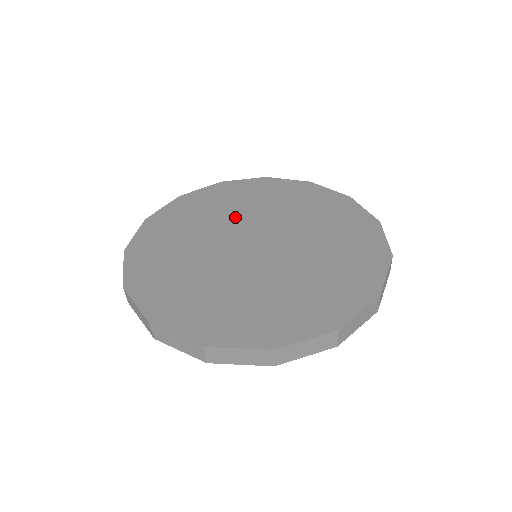
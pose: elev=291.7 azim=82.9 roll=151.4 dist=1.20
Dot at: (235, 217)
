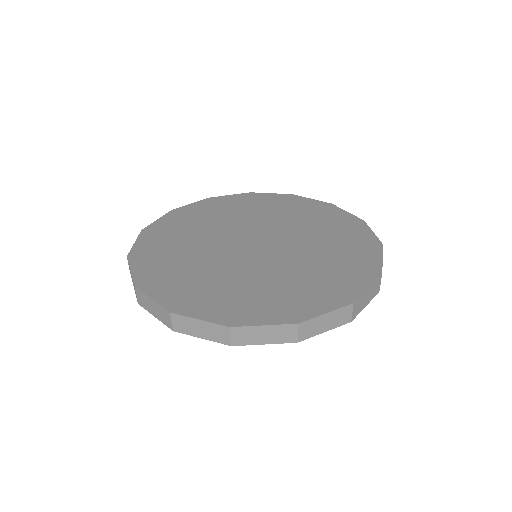
Dot at: (248, 220)
